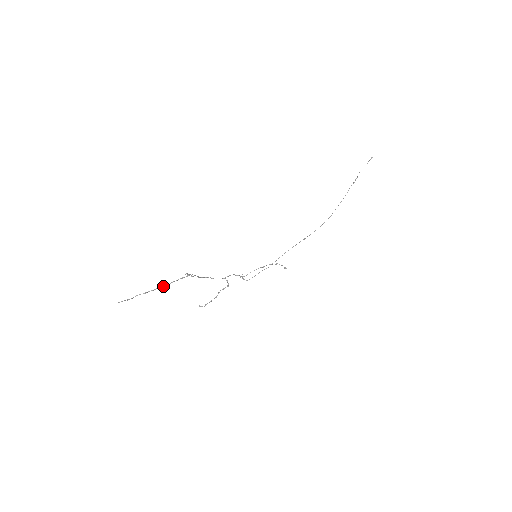
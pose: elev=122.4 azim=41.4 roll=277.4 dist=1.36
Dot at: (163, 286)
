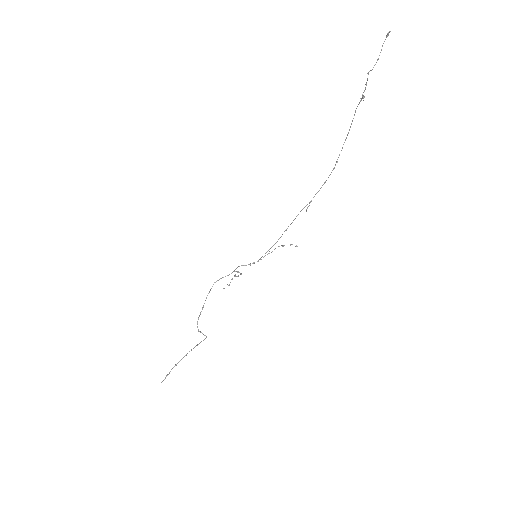
Dot at: (186, 355)
